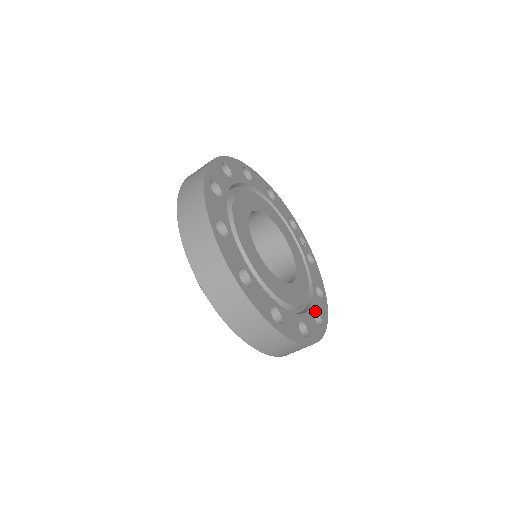
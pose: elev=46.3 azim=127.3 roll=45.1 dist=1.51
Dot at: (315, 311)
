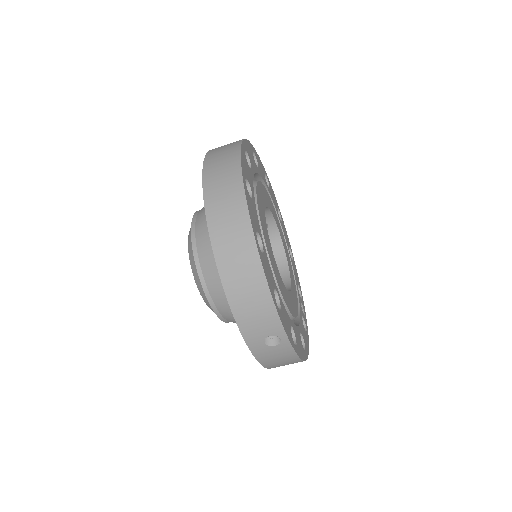
Dot at: (293, 331)
